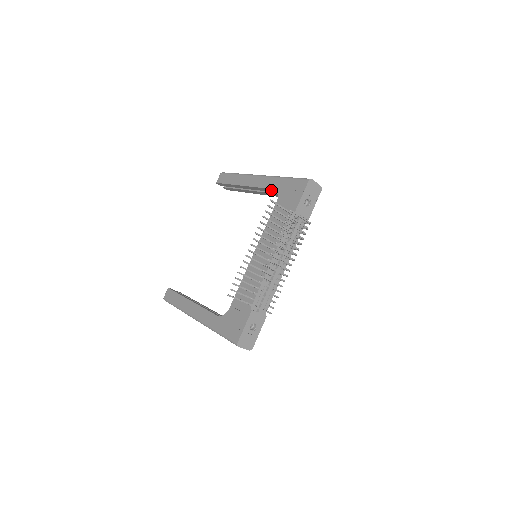
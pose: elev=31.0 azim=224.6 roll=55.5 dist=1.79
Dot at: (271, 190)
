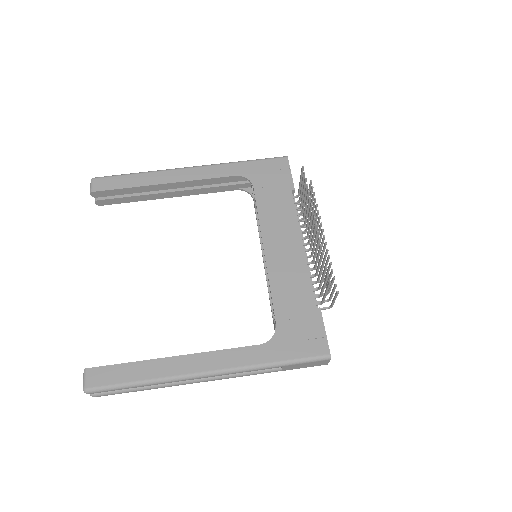
Dot at: (225, 179)
